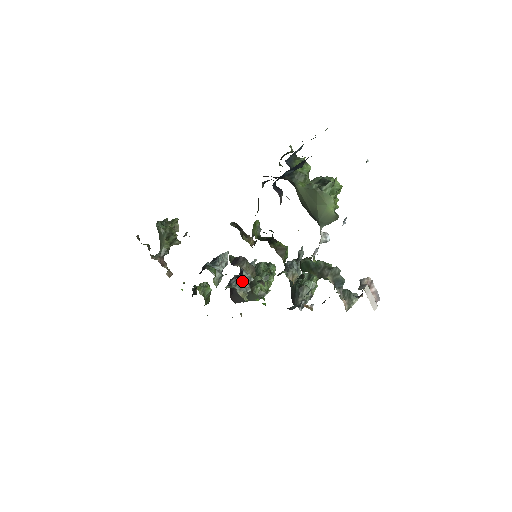
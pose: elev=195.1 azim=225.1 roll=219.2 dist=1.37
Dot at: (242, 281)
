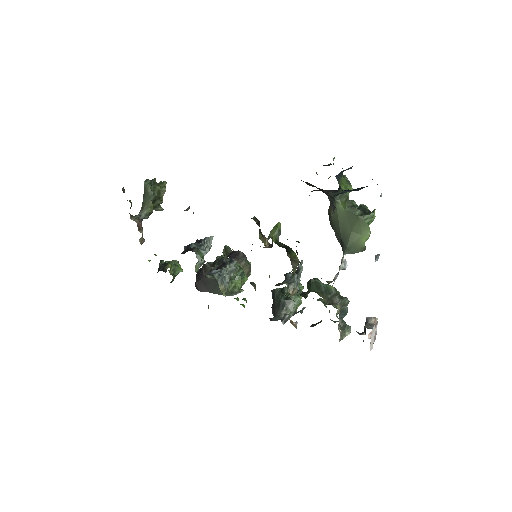
Dot at: (224, 274)
